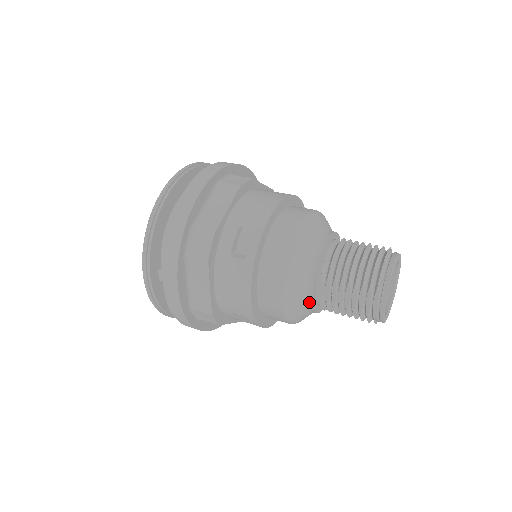
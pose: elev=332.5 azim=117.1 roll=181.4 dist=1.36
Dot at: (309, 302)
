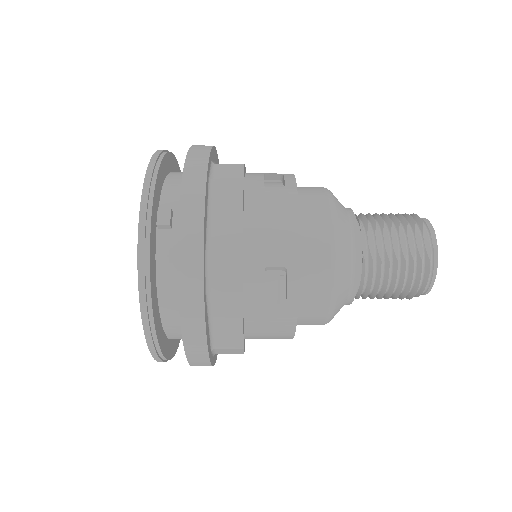
Dot at: (355, 252)
